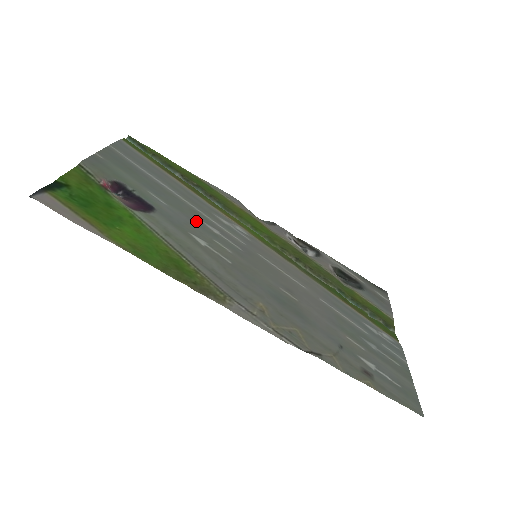
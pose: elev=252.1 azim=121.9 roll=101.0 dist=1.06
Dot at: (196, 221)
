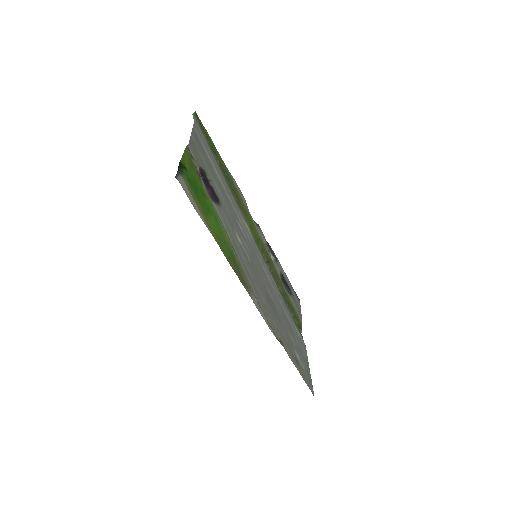
Dot at: (234, 217)
